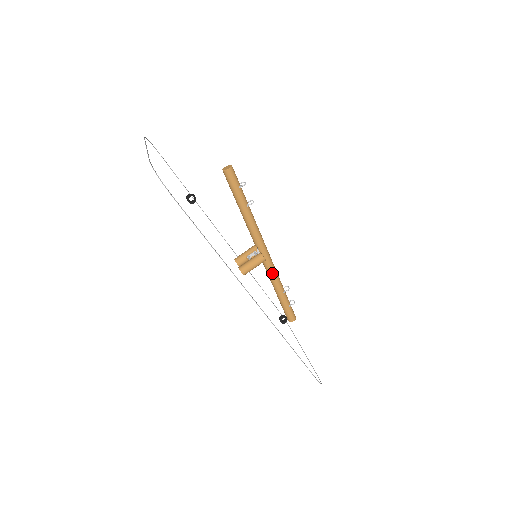
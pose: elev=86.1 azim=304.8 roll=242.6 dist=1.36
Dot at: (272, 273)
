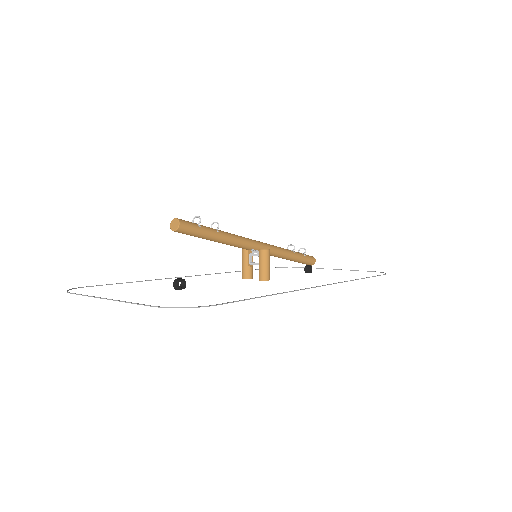
Dot at: (277, 252)
